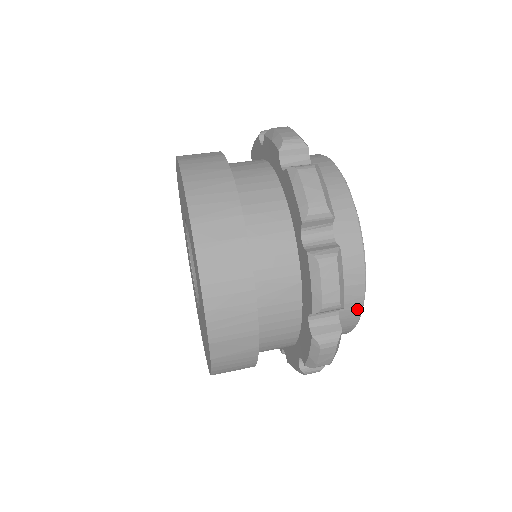
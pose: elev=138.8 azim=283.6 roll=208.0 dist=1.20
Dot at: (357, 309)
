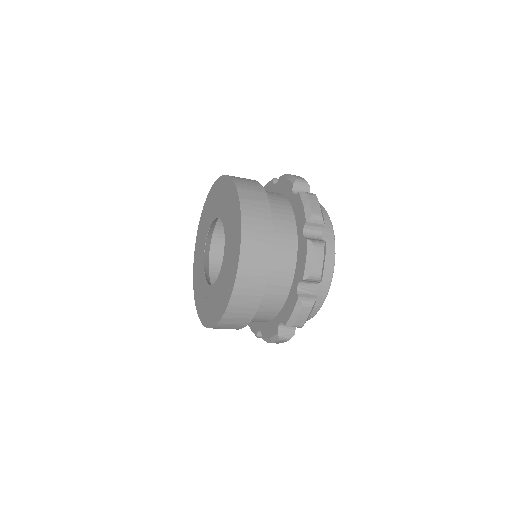
Dot at: (325, 215)
